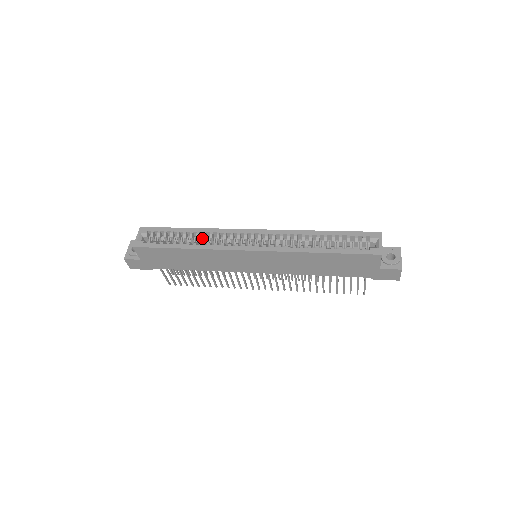
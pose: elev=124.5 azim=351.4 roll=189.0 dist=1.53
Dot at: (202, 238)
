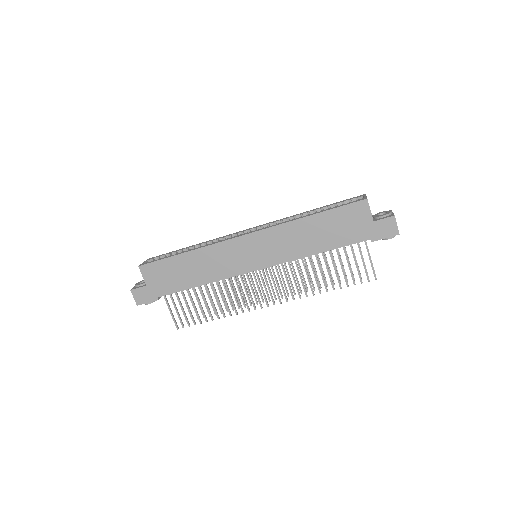
Dot at: occluded
